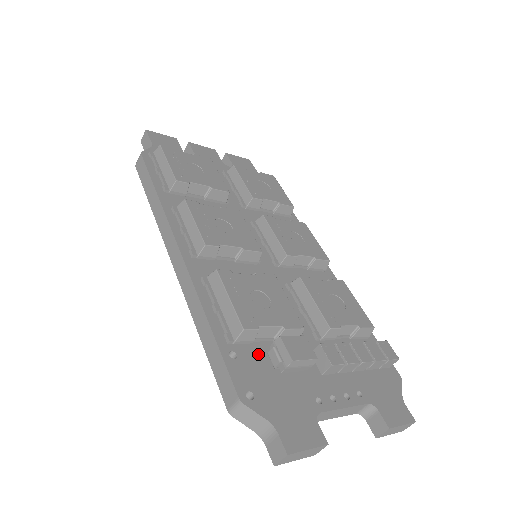
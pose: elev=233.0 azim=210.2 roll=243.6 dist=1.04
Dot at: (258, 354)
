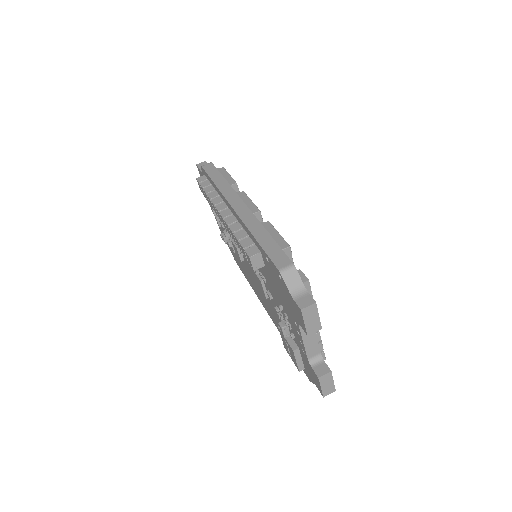
Dot at: occluded
